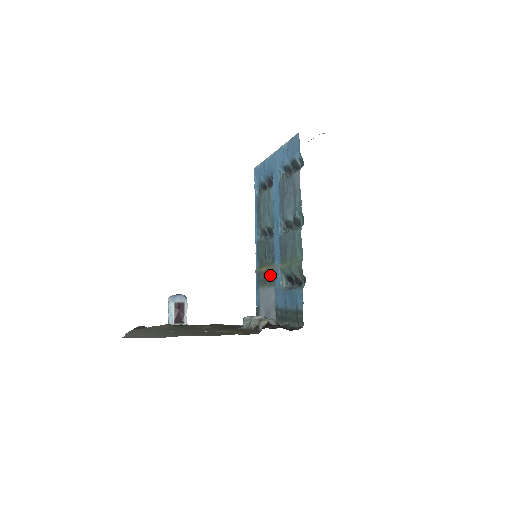
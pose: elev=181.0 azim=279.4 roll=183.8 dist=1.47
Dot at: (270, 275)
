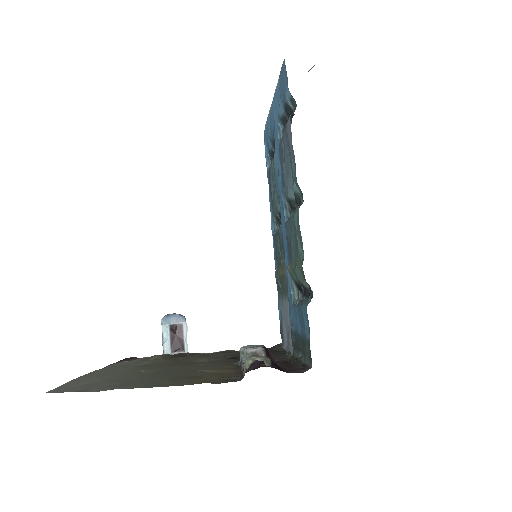
Dot at: (283, 281)
